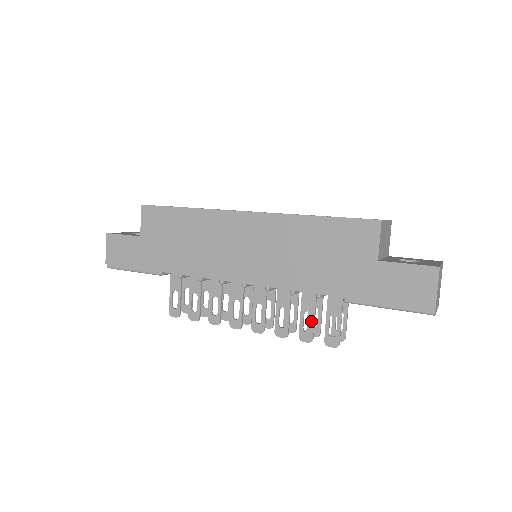
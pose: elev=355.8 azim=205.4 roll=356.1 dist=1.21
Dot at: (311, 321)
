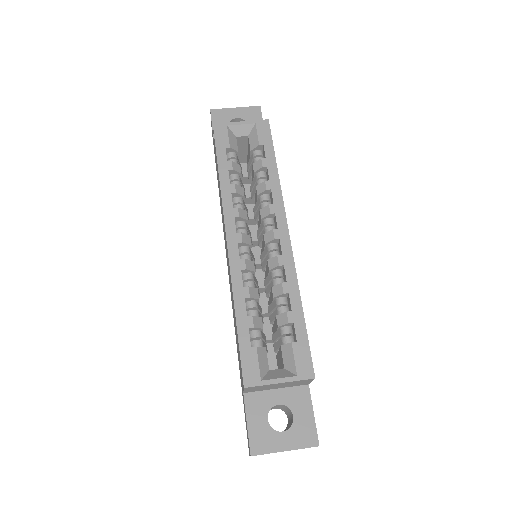
Dot at: occluded
